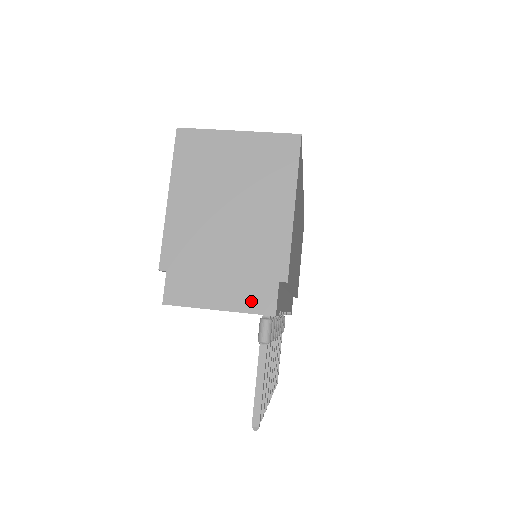
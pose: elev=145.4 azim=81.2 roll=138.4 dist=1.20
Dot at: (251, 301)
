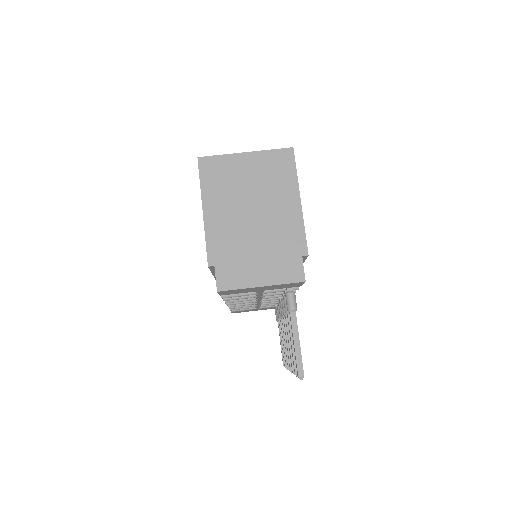
Dot at: (285, 274)
